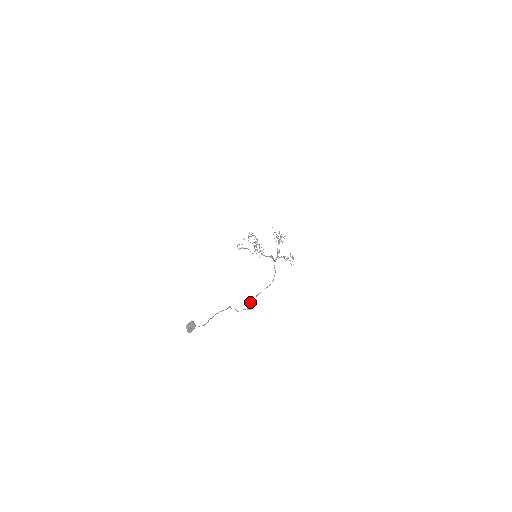
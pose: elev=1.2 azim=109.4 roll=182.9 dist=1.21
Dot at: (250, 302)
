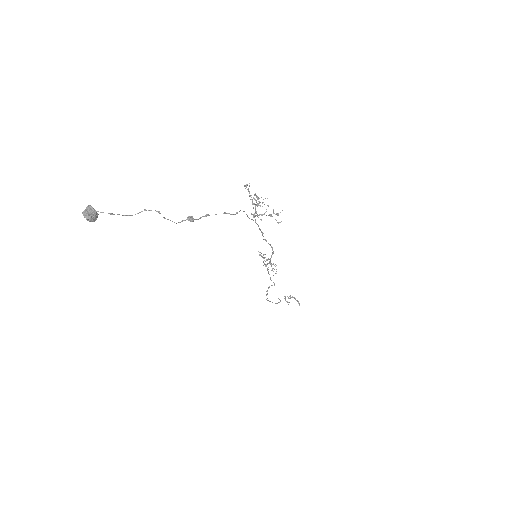
Dot at: (196, 219)
